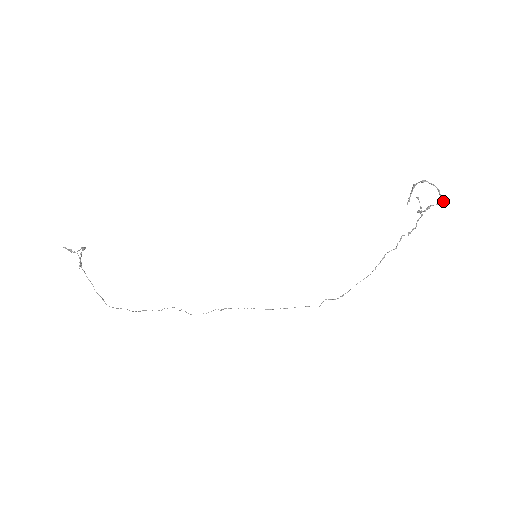
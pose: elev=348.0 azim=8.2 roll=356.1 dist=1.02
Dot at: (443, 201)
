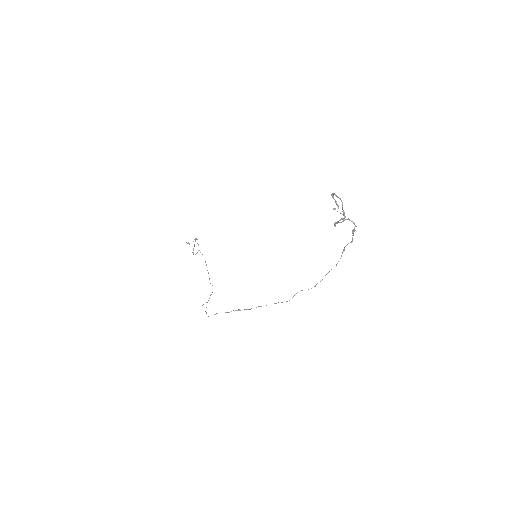
Dot at: occluded
